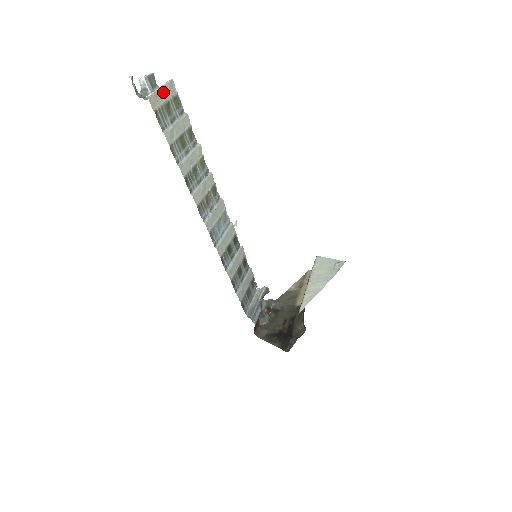
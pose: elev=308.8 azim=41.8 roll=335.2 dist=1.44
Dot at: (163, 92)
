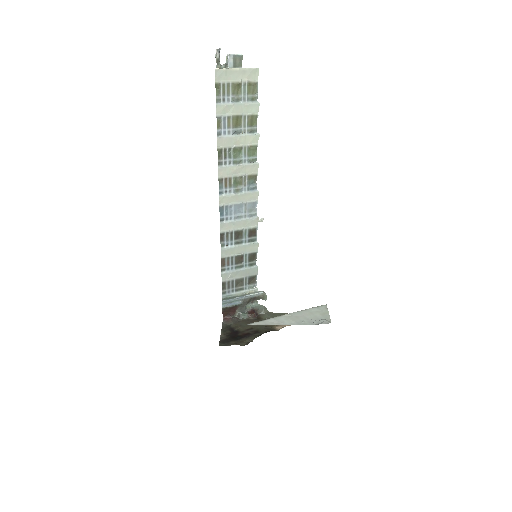
Dot at: (239, 73)
